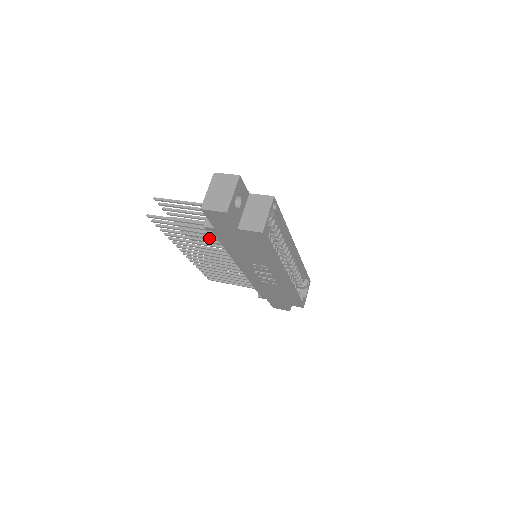
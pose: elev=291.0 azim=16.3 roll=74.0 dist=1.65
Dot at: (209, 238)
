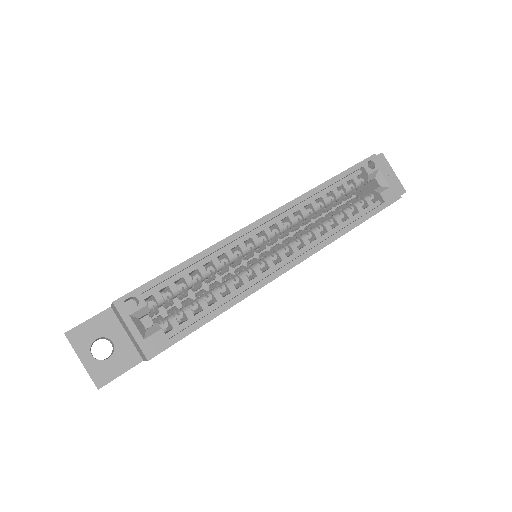
Dot at: occluded
